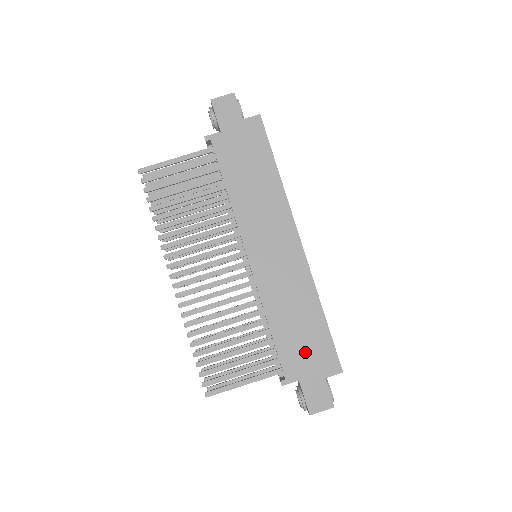
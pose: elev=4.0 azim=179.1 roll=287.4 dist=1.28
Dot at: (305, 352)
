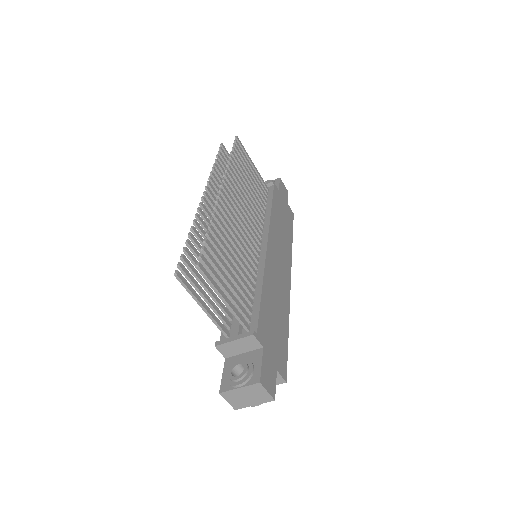
Dot at: (273, 336)
